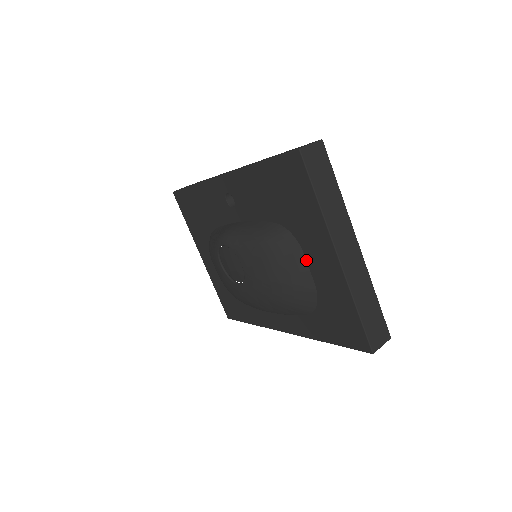
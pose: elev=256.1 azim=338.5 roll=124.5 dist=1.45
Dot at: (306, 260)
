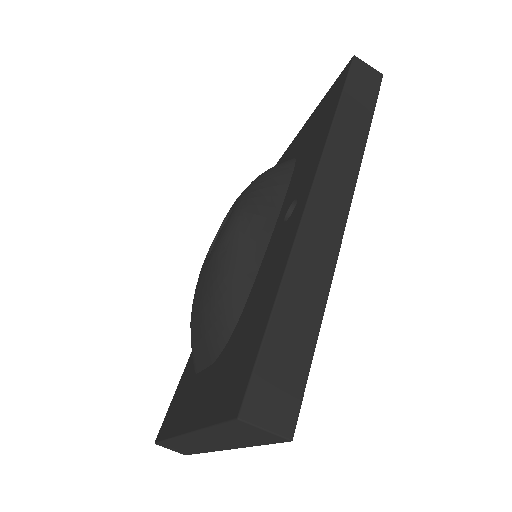
Dot at: (208, 367)
